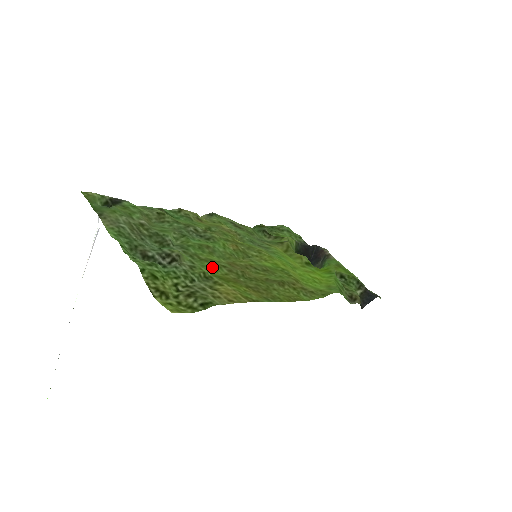
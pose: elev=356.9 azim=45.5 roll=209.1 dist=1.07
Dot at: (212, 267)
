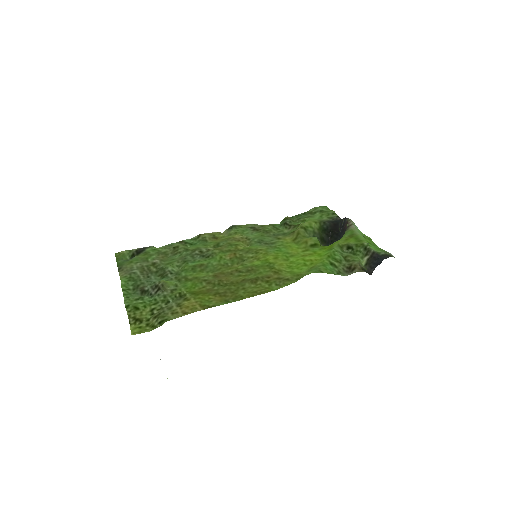
Dot at: (192, 285)
